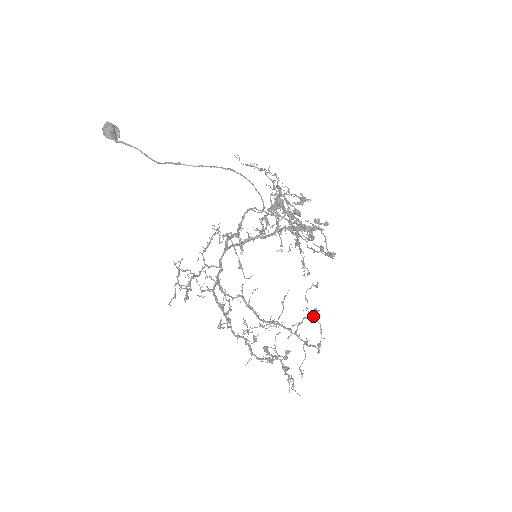
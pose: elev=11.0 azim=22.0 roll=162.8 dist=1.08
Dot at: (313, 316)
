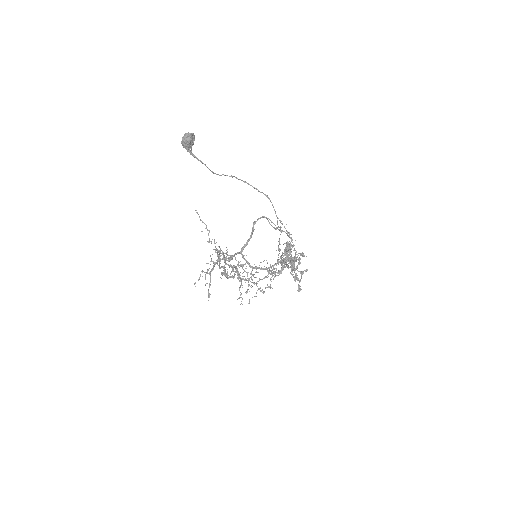
Dot at: (270, 271)
